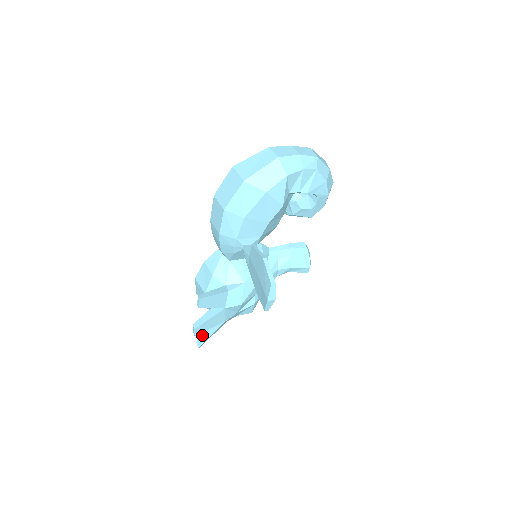
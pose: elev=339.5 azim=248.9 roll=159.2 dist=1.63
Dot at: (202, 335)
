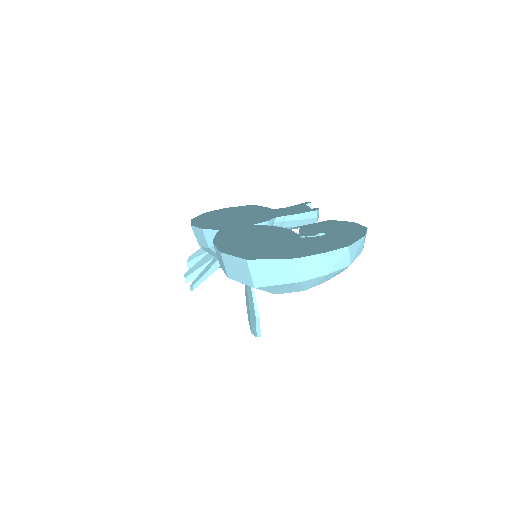
Dot at: (193, 261)
